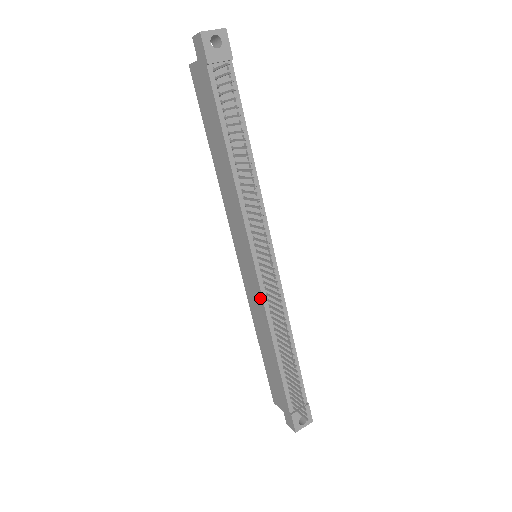
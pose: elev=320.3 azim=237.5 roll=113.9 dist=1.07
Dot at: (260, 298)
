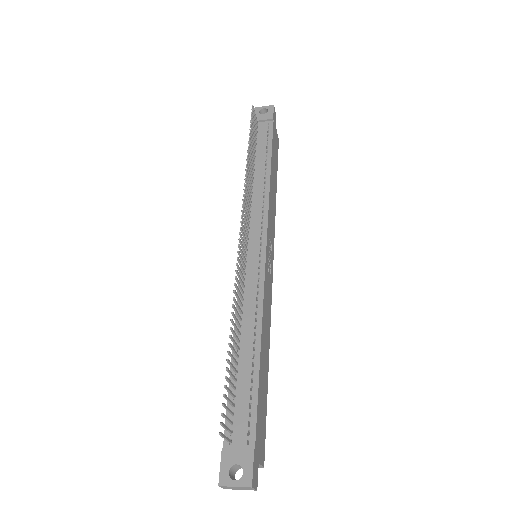
Dot at: occluded
